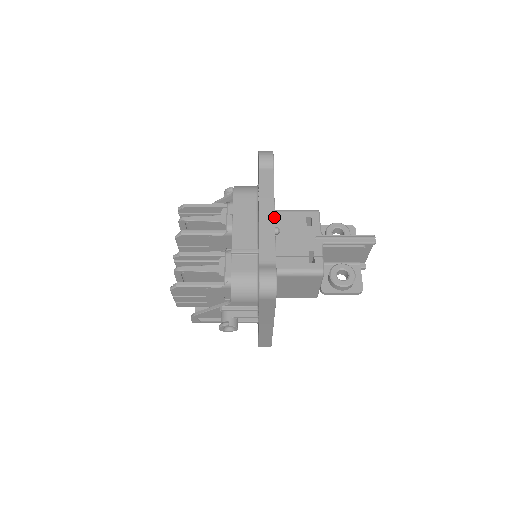
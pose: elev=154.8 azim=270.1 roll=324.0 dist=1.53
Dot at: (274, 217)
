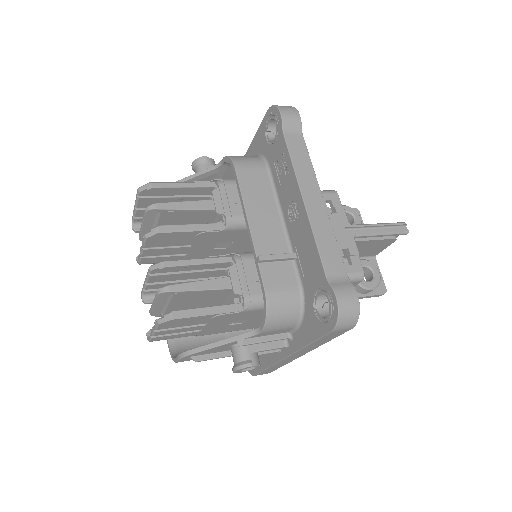
Dot at: (325, 206)
